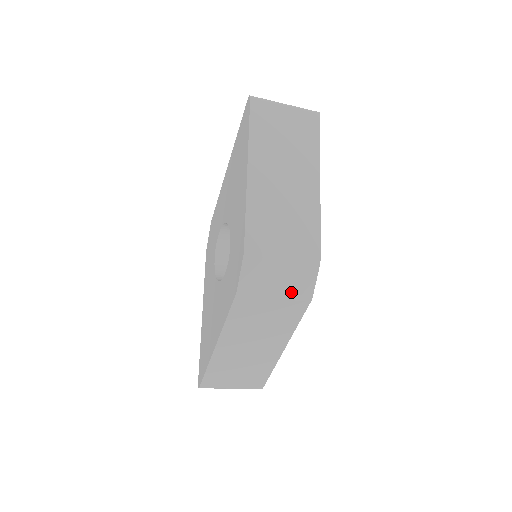
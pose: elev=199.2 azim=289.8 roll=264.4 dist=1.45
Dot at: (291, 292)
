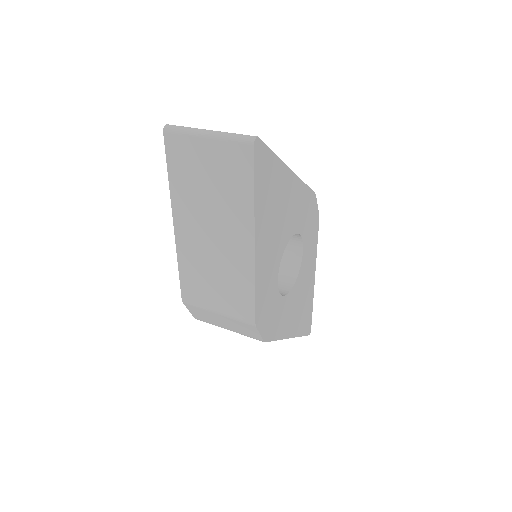
Dot at: (241, 332)
